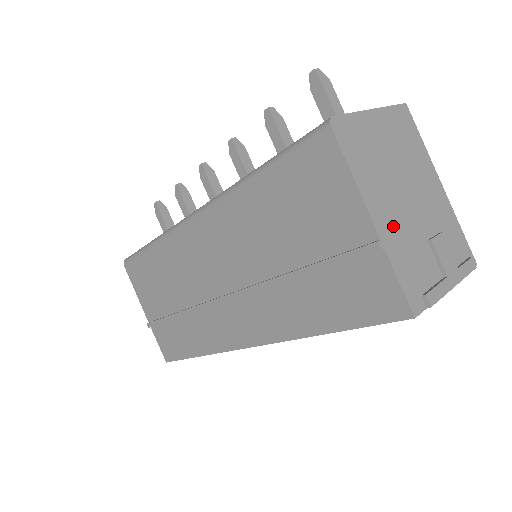
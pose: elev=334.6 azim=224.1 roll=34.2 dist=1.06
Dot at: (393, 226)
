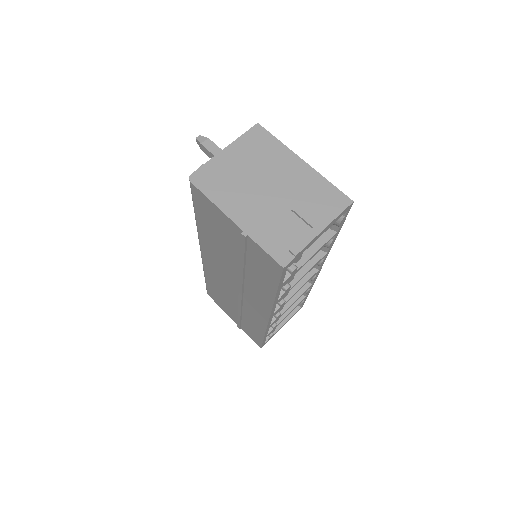
Dot at: (254, 217)
